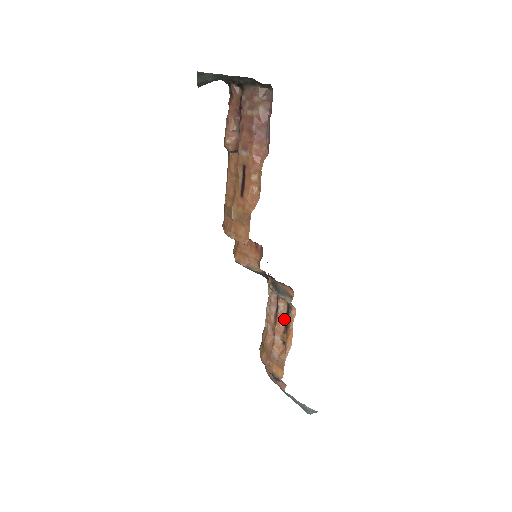
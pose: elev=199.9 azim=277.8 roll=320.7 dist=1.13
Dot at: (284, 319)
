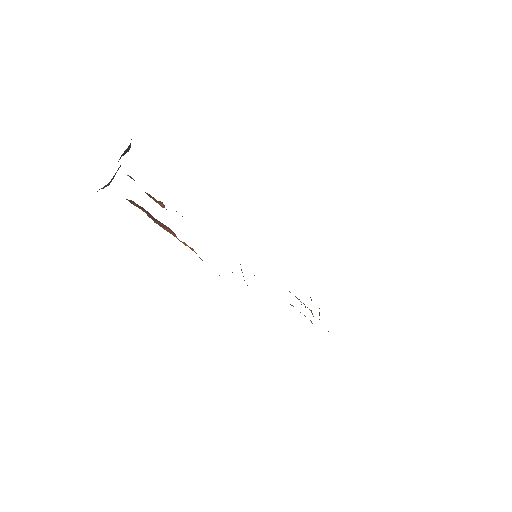
Dot at: occluded
